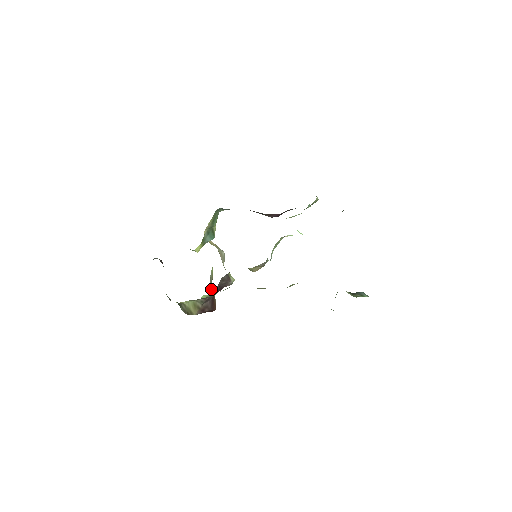
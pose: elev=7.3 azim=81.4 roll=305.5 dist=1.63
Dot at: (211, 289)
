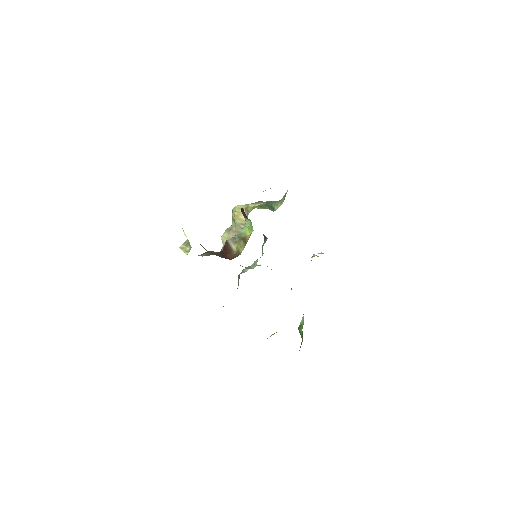
Dot at: (225, 245)
